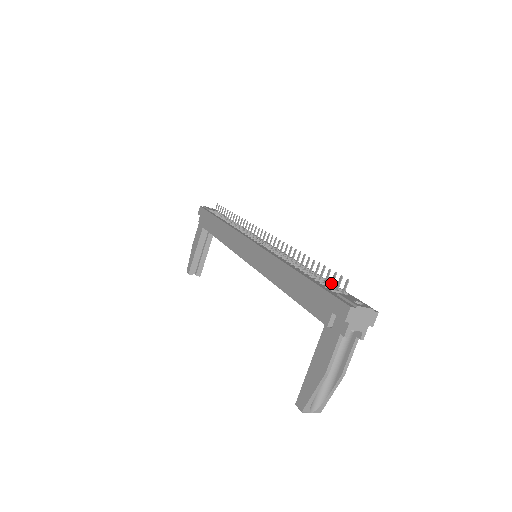
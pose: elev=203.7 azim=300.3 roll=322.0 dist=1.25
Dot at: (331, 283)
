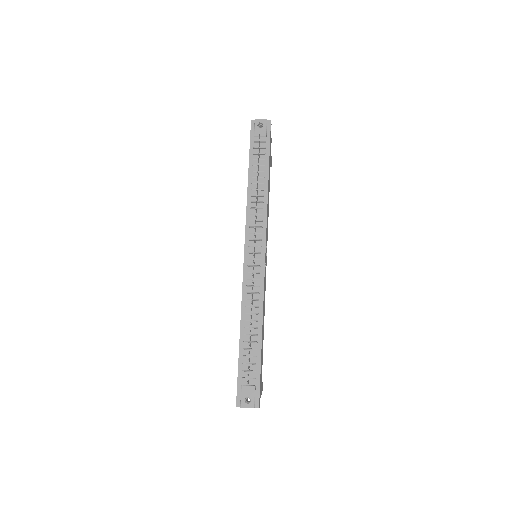
Dot at: occluded
